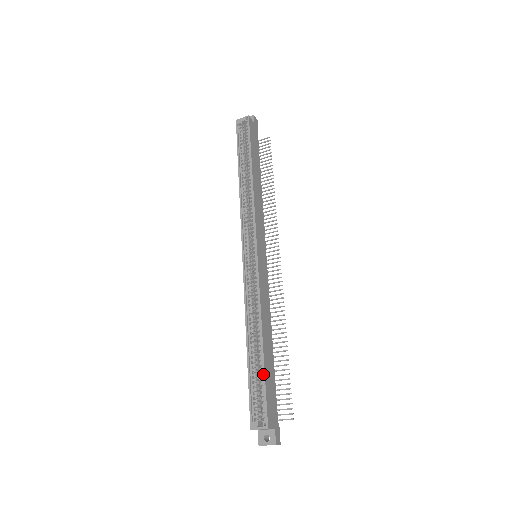
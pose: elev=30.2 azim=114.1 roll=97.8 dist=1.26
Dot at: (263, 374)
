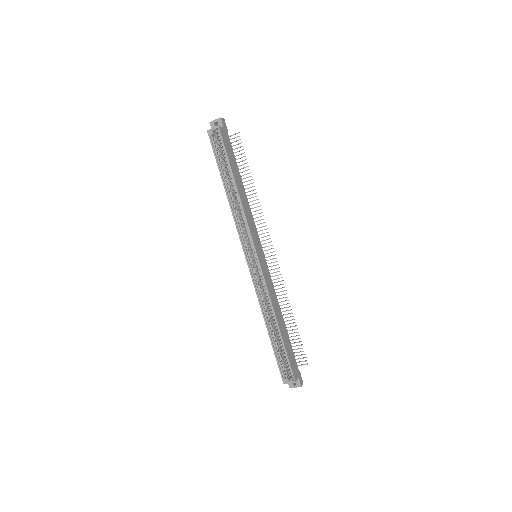
Dot at: (284, 349)
